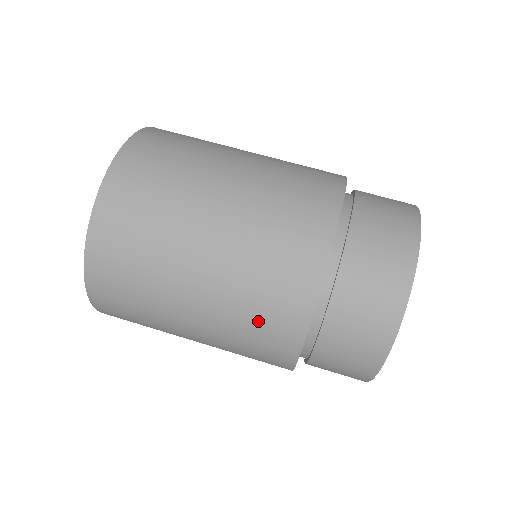
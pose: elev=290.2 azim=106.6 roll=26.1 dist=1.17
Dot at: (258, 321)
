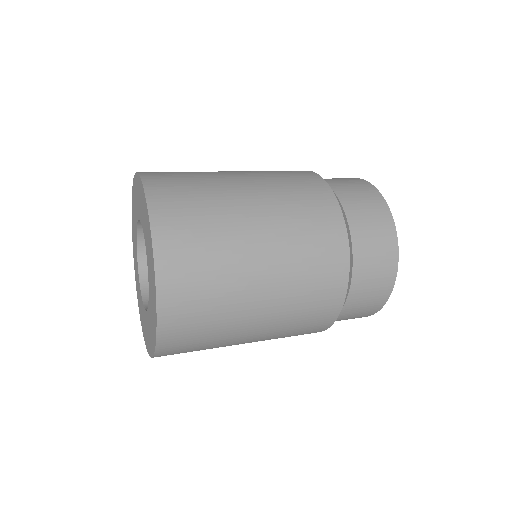
Dot at: (301, 198)
